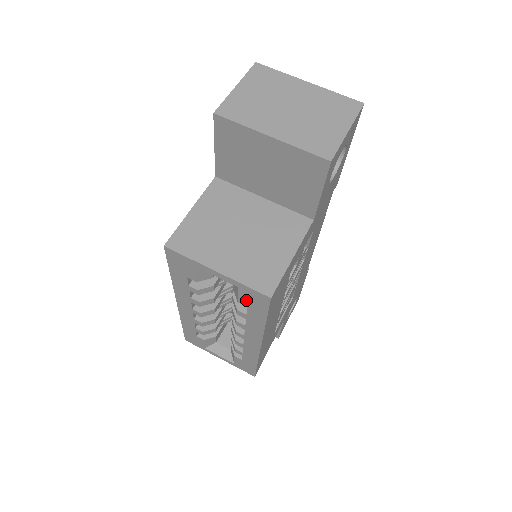
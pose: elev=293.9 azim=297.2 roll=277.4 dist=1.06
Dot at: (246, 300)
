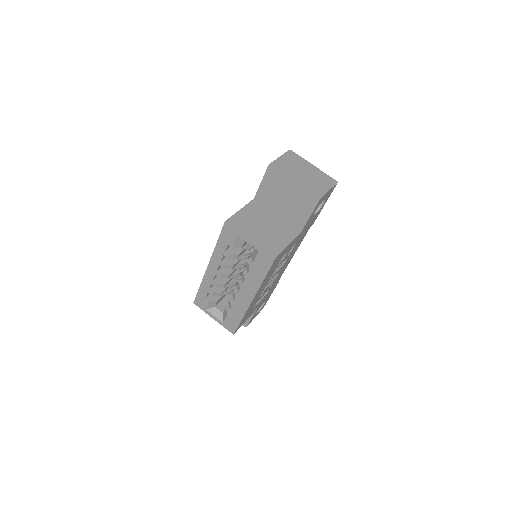
Dot at: (259, 261)
